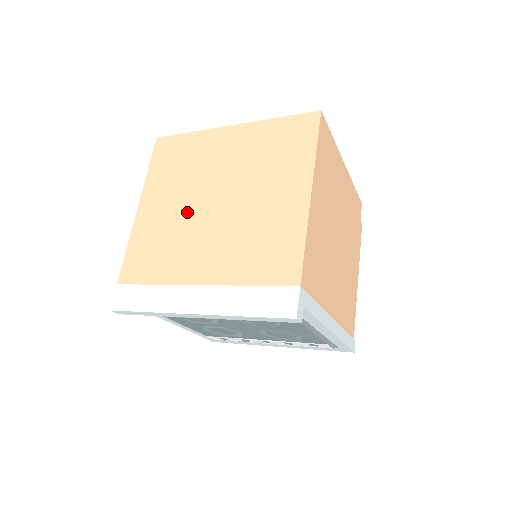
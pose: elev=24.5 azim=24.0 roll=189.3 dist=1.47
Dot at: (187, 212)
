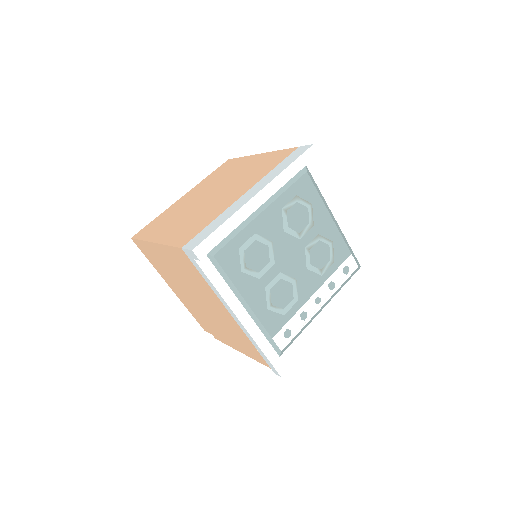
Dot at: (196, 210)
